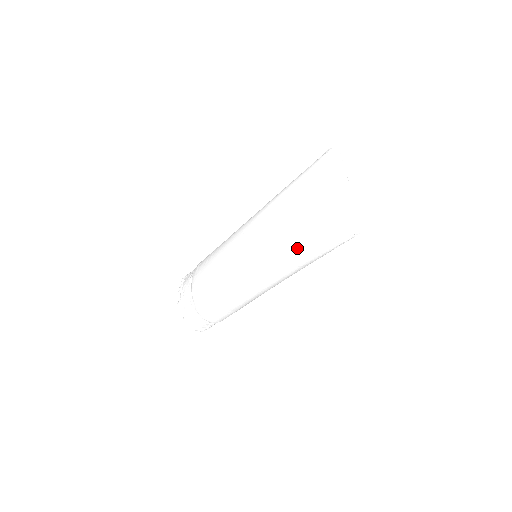
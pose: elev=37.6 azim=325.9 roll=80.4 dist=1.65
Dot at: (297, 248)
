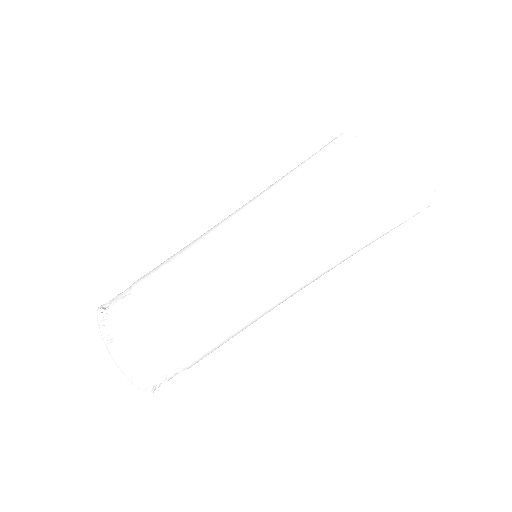
Dot at: (360, 222)
